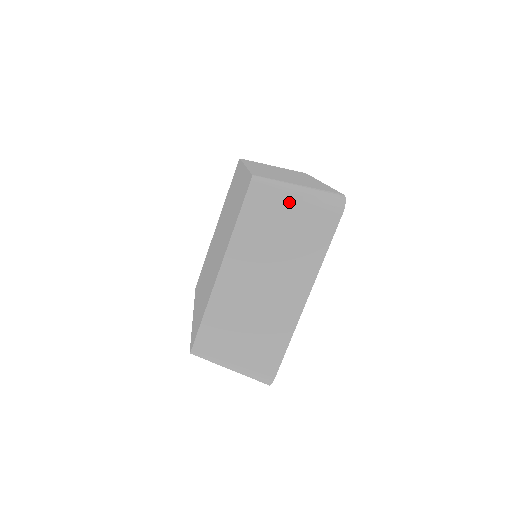
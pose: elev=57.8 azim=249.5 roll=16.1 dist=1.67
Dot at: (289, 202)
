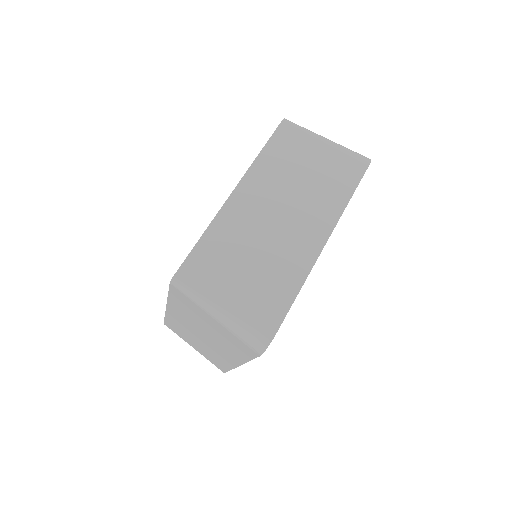
Dot at: (317, 144)
